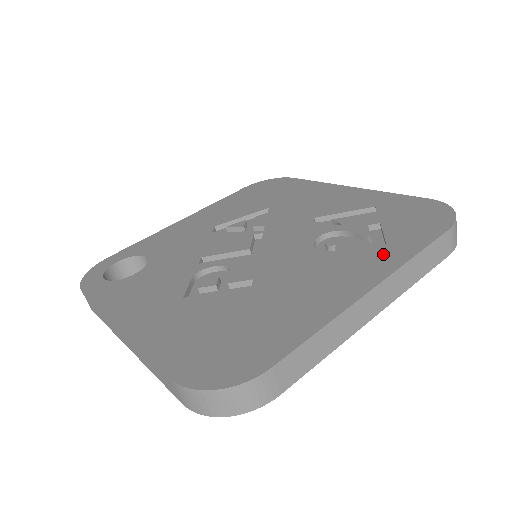
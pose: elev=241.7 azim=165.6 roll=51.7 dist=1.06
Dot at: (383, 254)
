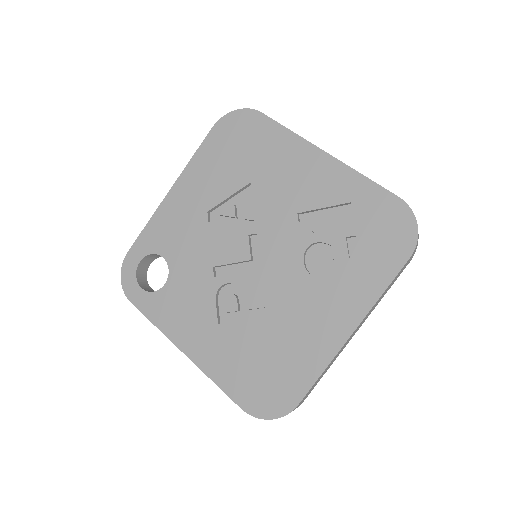
Dot at: (359, 288)
